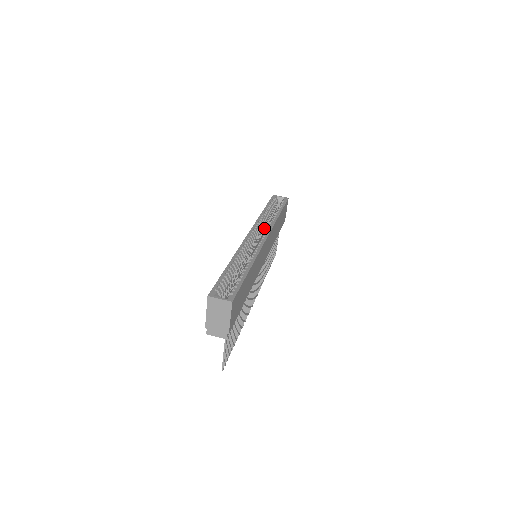
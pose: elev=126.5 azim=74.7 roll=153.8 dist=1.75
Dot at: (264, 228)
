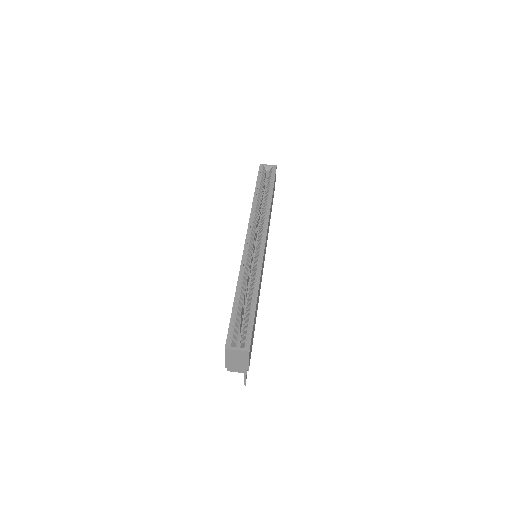
Dot at: (258, 216)
